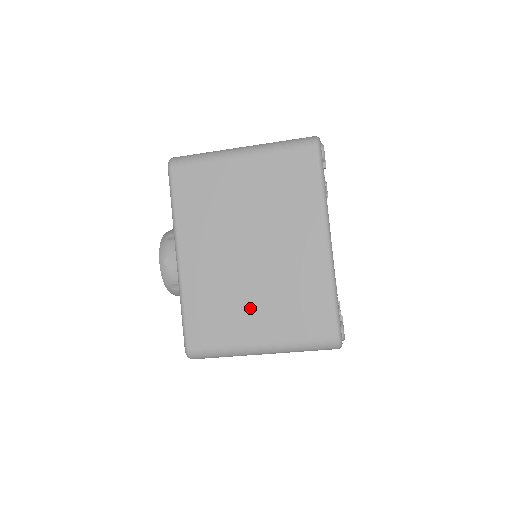
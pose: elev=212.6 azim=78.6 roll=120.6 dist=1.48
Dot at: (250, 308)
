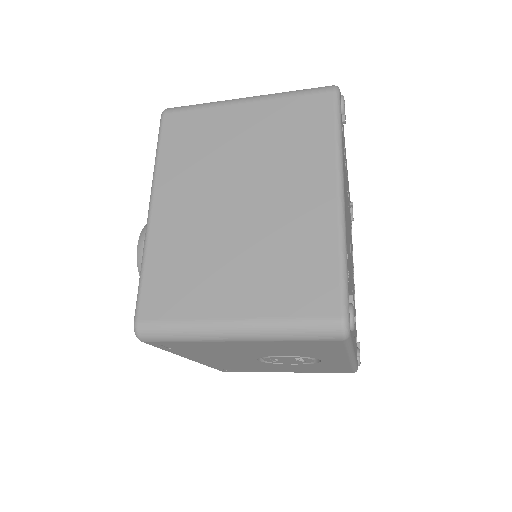
Dot at: (228, 272)
